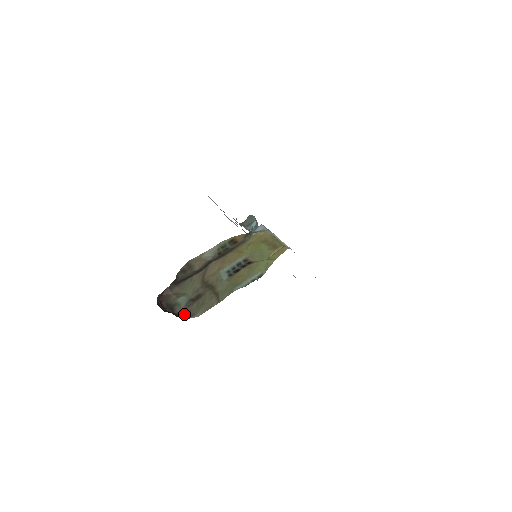
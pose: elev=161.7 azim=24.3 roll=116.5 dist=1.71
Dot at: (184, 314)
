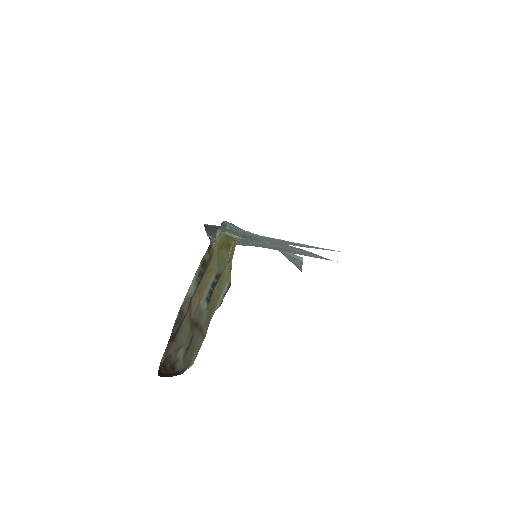
Dot at: (183, 368)
